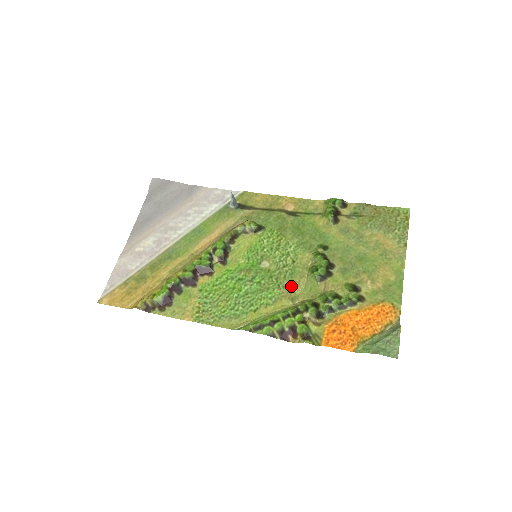
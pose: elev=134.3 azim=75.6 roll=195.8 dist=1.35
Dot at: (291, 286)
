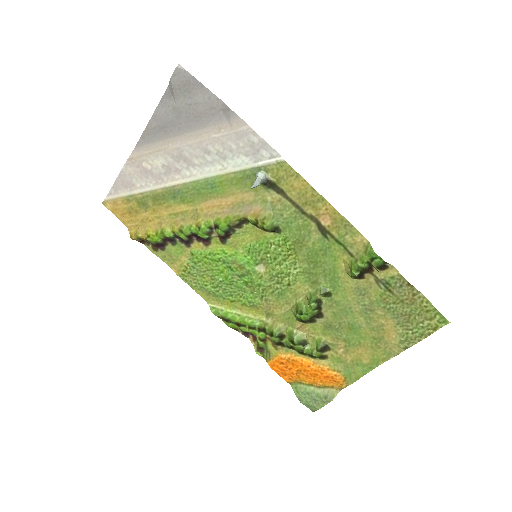
Dot at: (273, 303)
